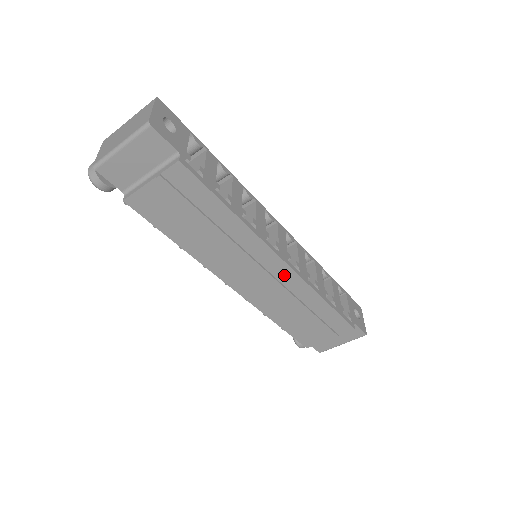
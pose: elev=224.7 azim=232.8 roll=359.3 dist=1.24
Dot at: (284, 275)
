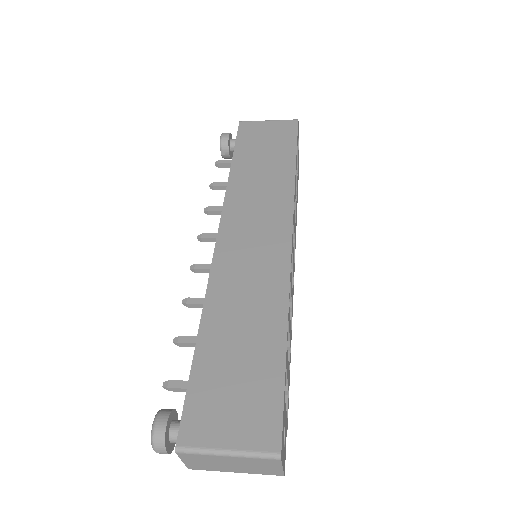
Dot at: occluded
